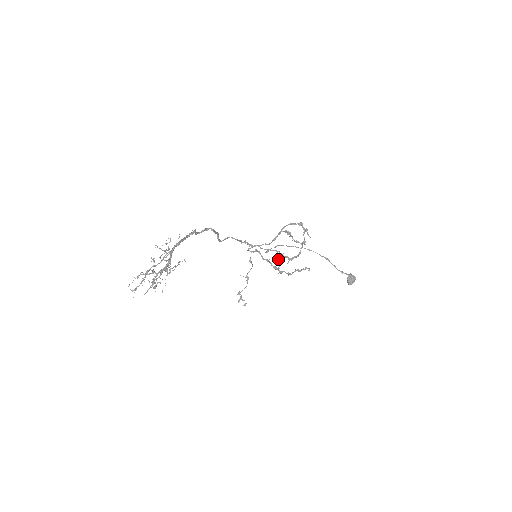
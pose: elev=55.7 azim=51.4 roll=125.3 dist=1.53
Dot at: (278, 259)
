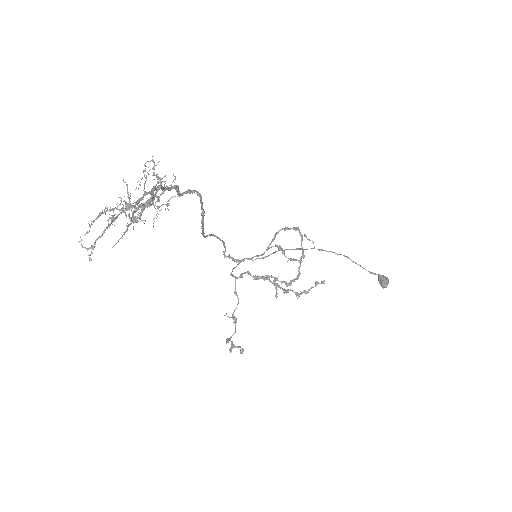
Dot at: occluded
